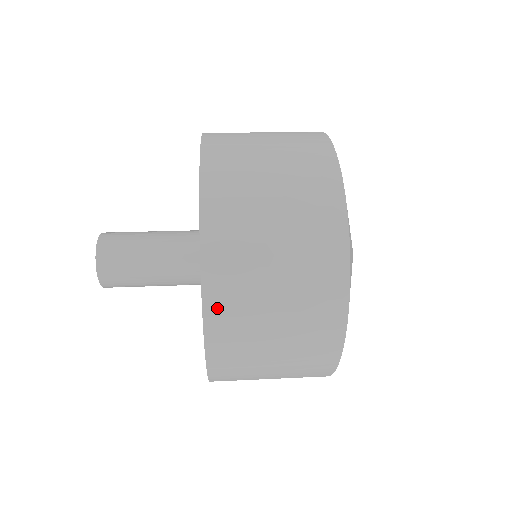
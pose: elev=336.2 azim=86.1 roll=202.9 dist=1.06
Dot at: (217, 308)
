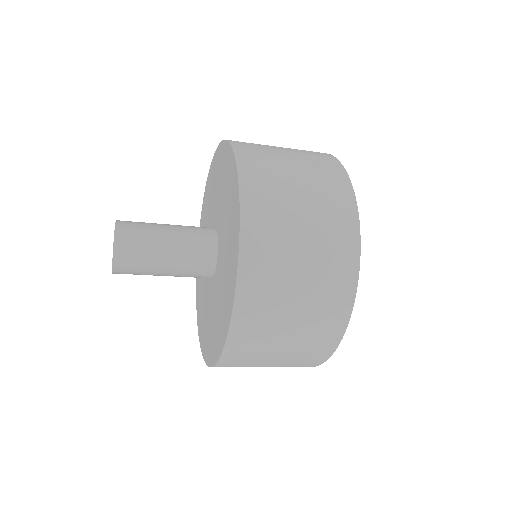
Dot at: occluded
